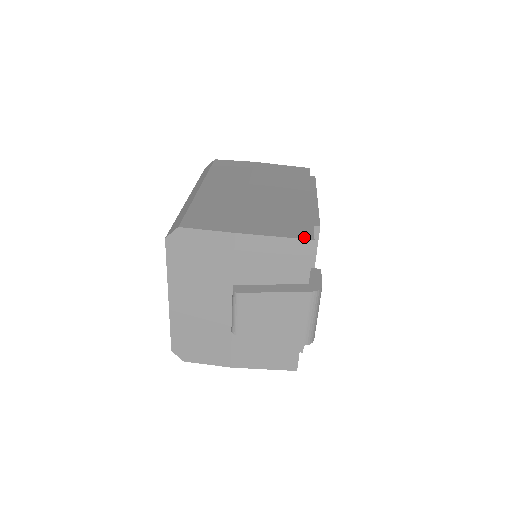
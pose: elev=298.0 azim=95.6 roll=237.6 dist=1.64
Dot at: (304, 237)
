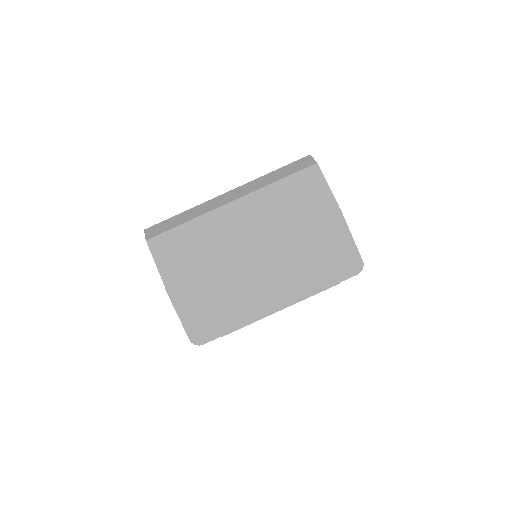
Dot at: (193, 334)
